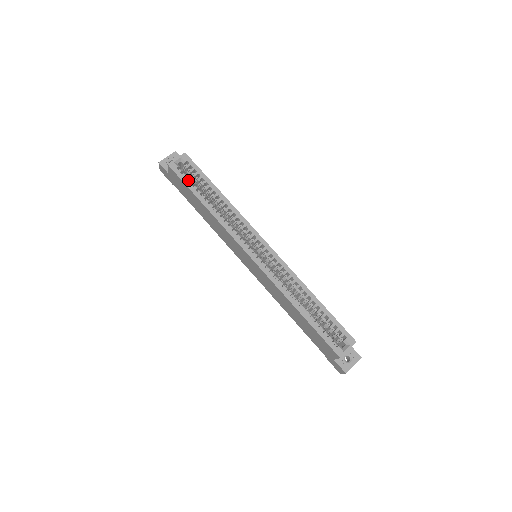
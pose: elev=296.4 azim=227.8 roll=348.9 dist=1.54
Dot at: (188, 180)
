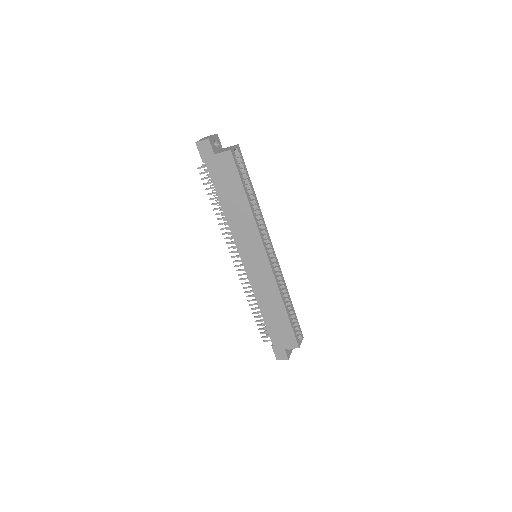
Dot at: occluded
